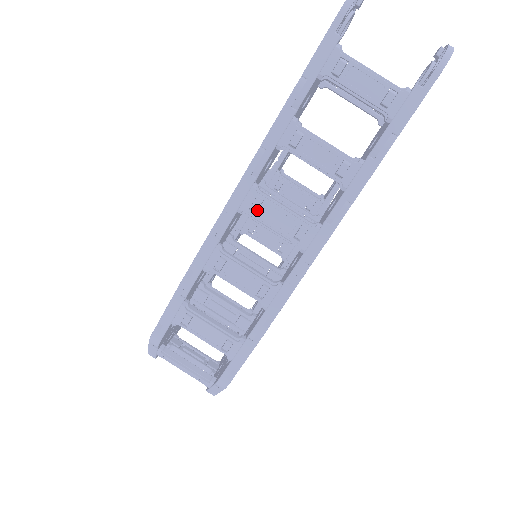
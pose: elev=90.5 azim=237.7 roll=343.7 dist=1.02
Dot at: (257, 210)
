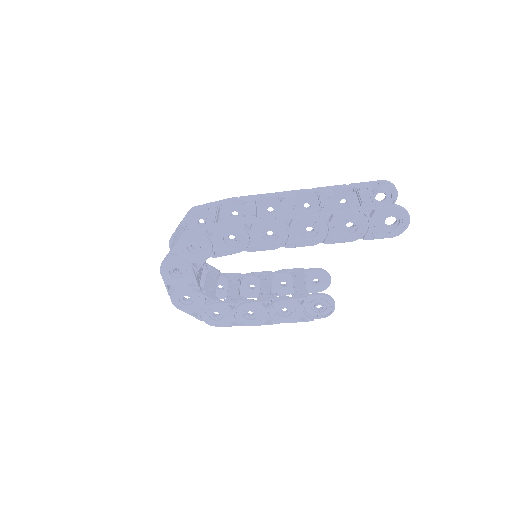
Dot at: occluded
